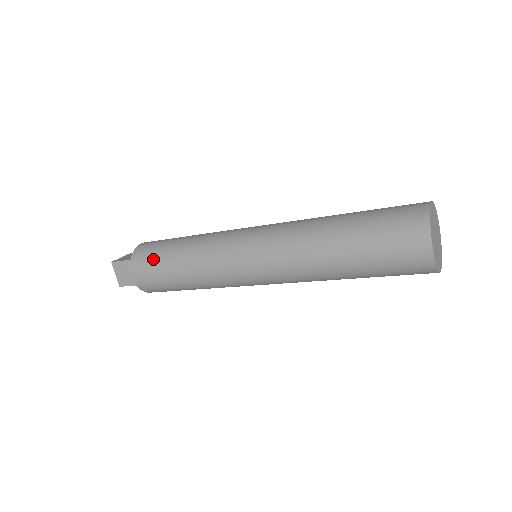
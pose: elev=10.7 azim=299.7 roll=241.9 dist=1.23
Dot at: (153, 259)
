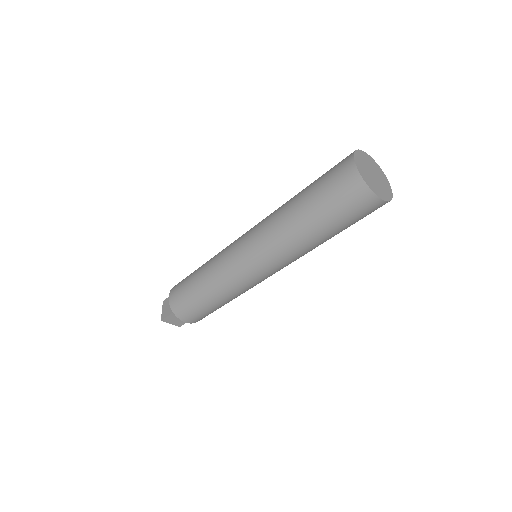
Dot at: (186, 277)
